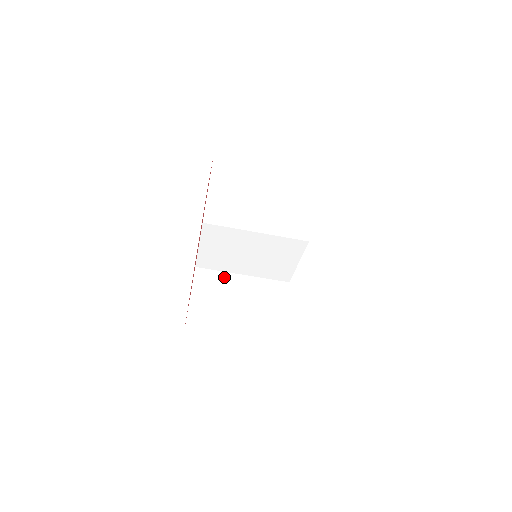
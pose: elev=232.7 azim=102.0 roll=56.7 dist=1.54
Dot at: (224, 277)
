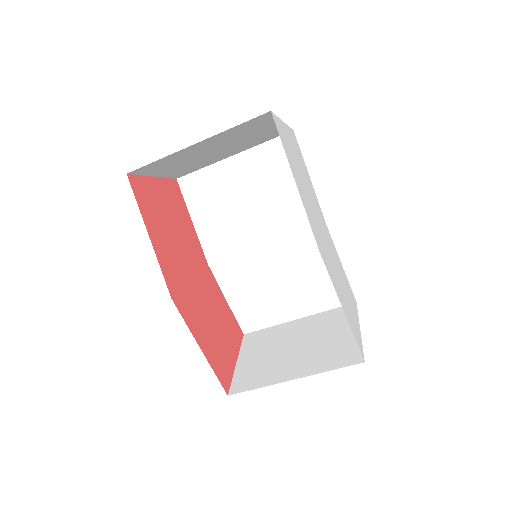
Dot at: (276, 330)
